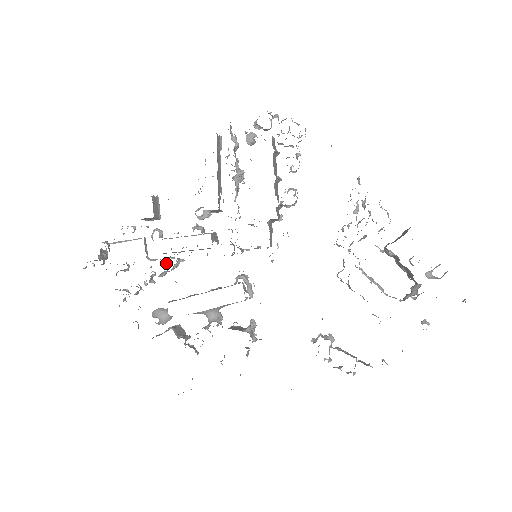
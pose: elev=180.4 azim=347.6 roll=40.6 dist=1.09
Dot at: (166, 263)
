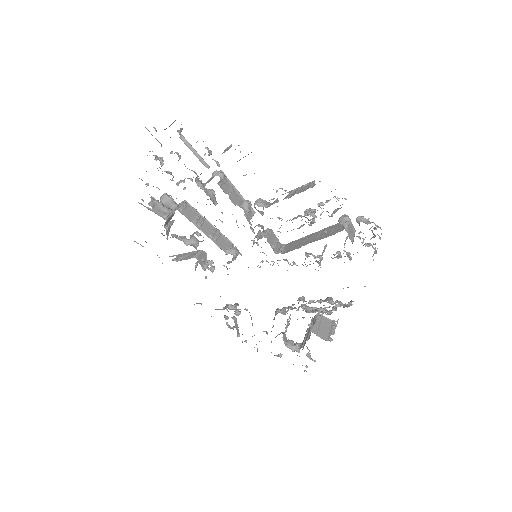
Dot at: occluded
